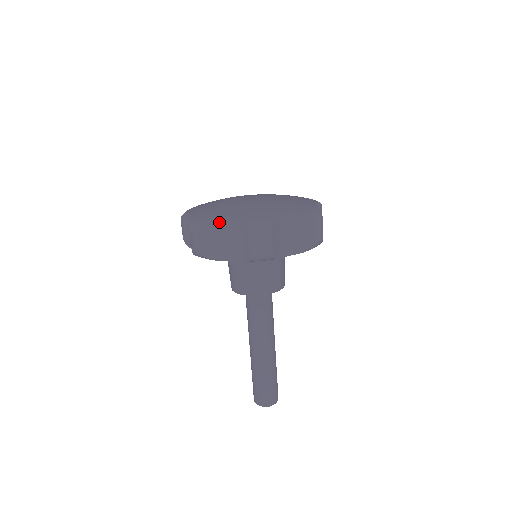
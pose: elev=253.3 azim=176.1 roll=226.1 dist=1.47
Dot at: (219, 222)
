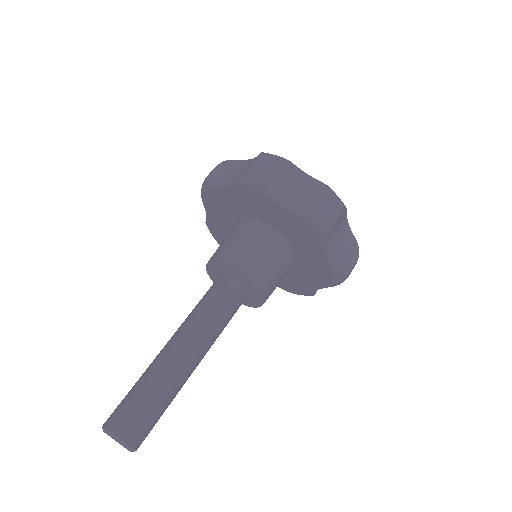
Dot at: (242, 161)
